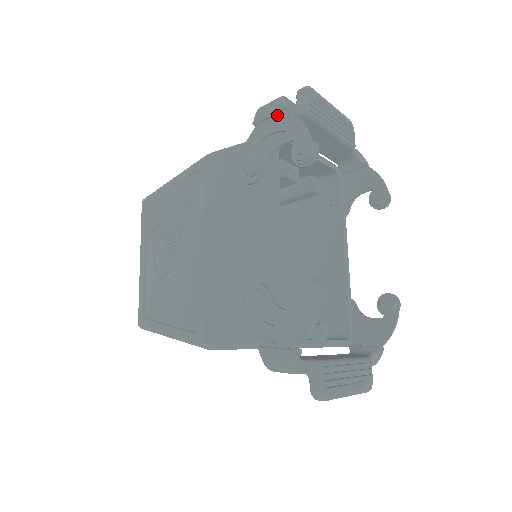
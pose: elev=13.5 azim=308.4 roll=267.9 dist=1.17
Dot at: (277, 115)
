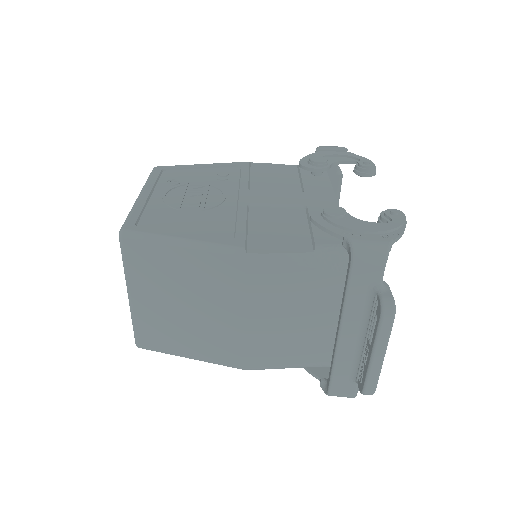
Dot at: (338, 151)
